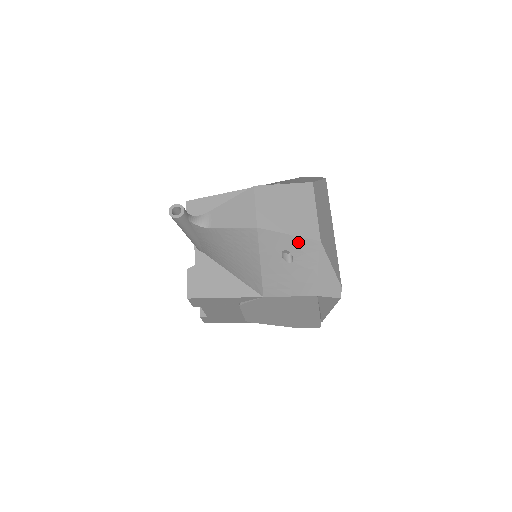
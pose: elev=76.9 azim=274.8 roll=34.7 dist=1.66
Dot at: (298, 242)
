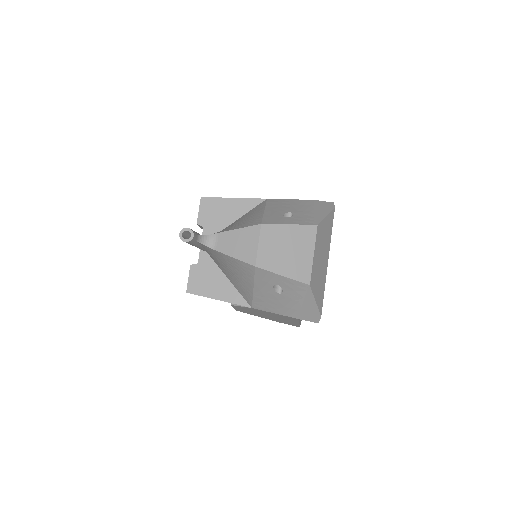
Dot at: (290, 282)
